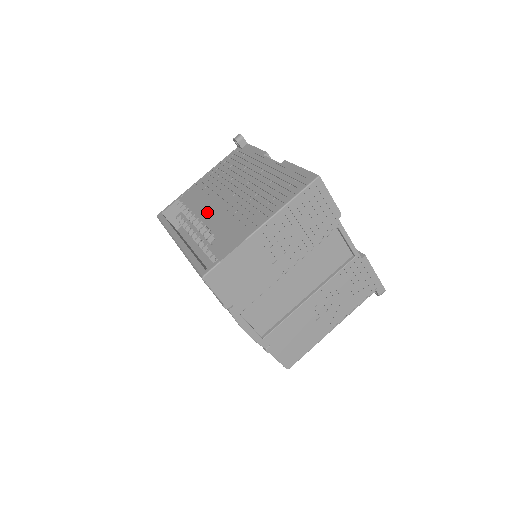
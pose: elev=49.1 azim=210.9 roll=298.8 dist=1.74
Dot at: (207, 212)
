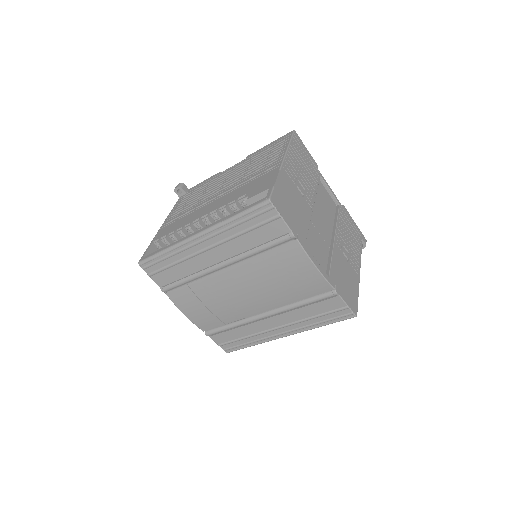
Dot at: (207, 209)
